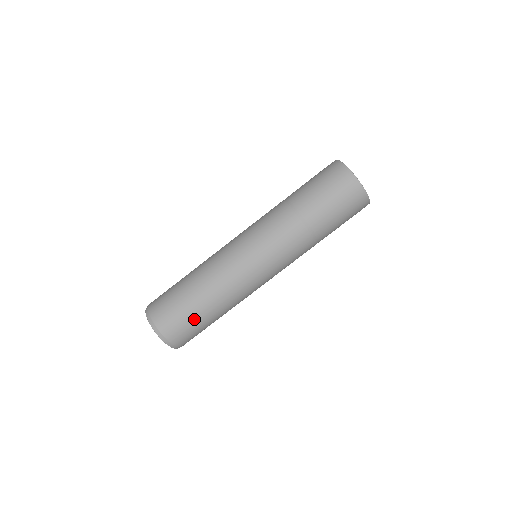
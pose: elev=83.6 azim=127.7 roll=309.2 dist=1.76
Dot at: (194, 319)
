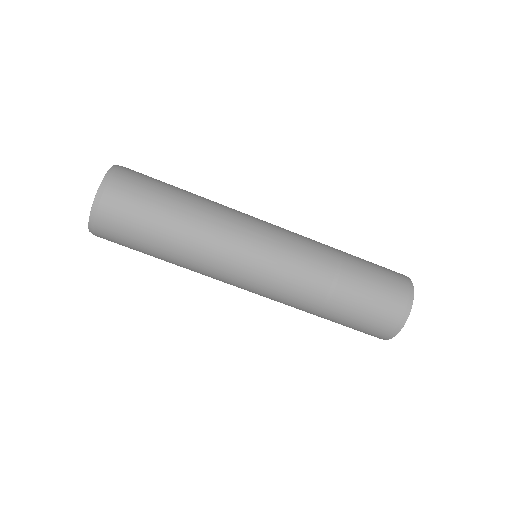
Dot at: (140, 251)
